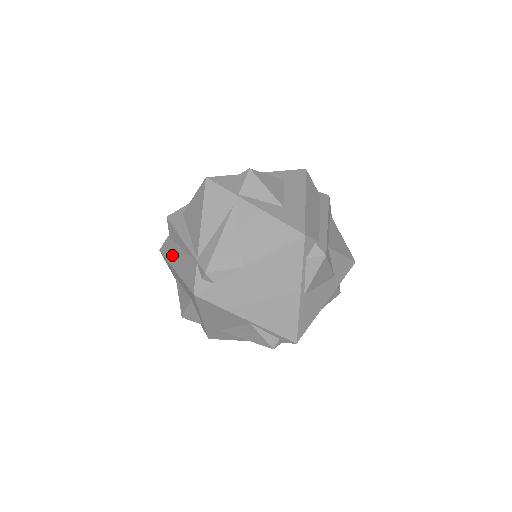
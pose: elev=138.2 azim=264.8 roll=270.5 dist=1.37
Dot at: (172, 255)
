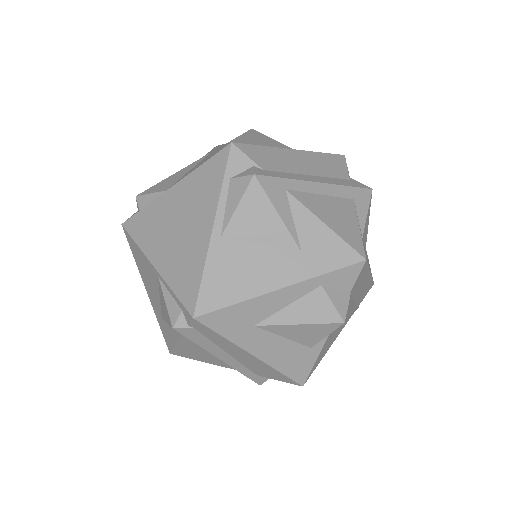
Dot at: occluded
